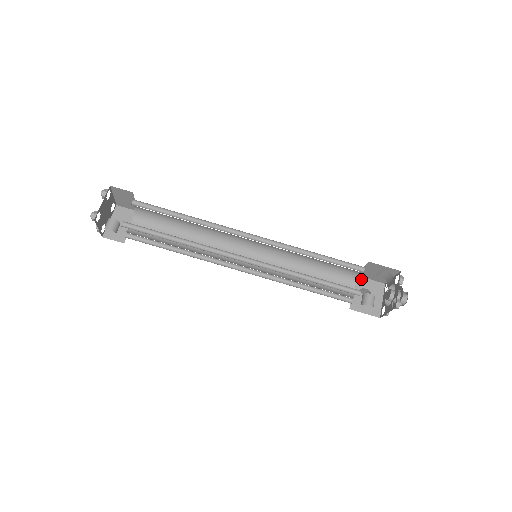
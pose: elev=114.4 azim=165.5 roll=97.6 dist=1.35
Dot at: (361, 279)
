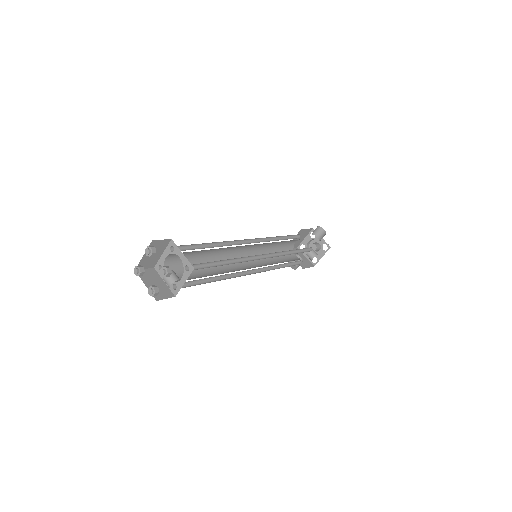
Dot at: occluded
